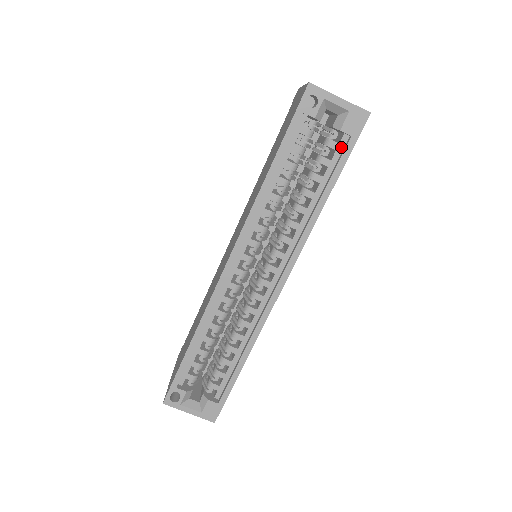
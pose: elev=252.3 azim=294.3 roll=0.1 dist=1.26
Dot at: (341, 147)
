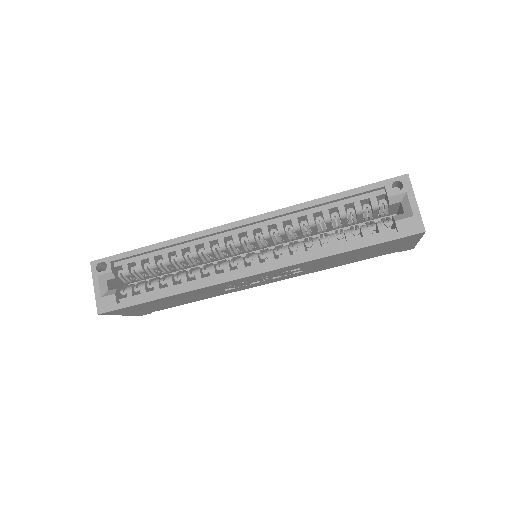
Dot at: (385, 234)
